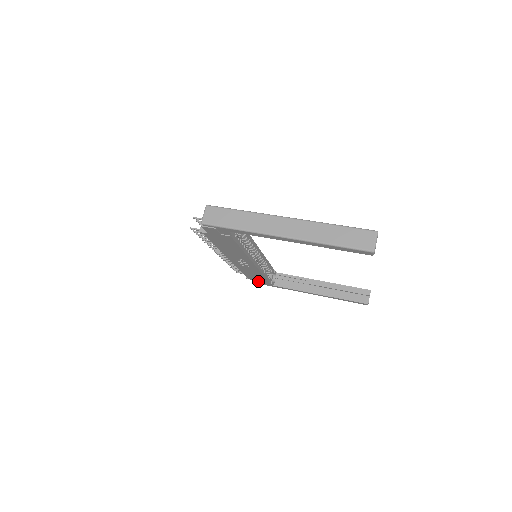
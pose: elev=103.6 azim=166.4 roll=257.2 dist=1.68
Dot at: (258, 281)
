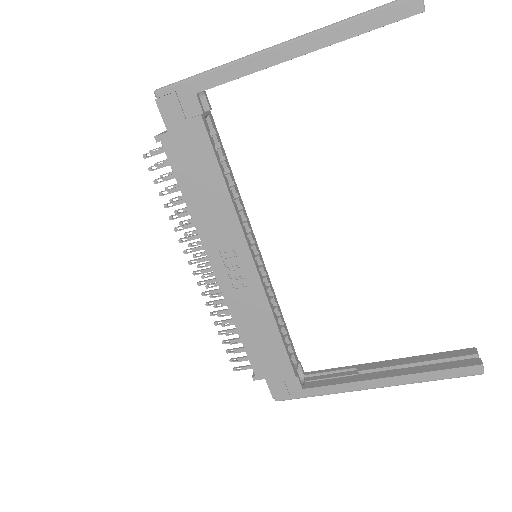
Dot at: (273, 379)
